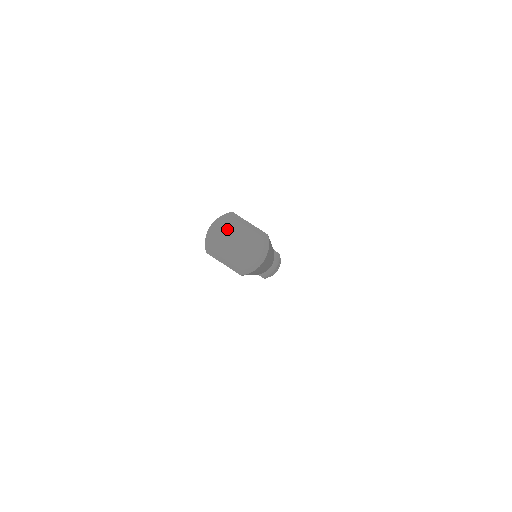
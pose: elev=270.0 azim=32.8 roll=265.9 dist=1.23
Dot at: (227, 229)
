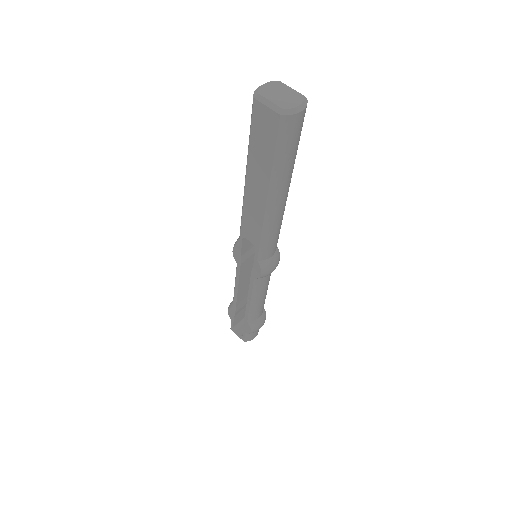
Dot at: (275, 86)
